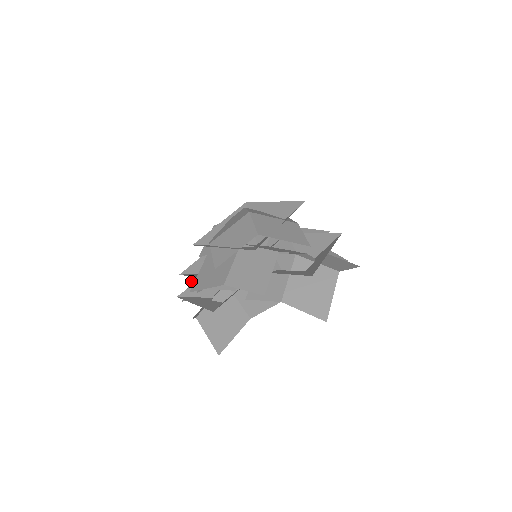
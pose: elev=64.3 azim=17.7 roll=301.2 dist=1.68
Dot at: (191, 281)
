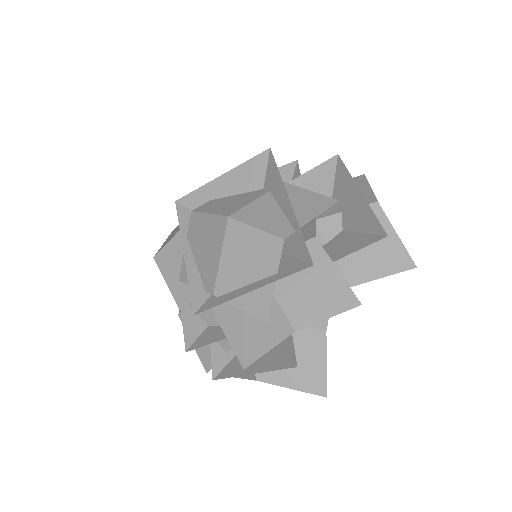
Dot at: occluded
